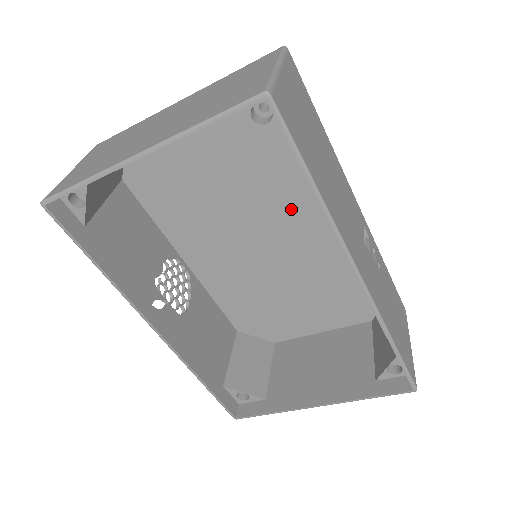
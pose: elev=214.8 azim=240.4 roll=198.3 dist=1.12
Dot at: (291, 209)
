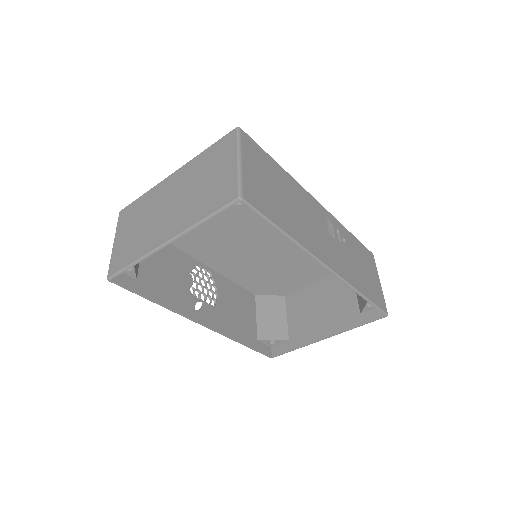
Dot at: occluded
